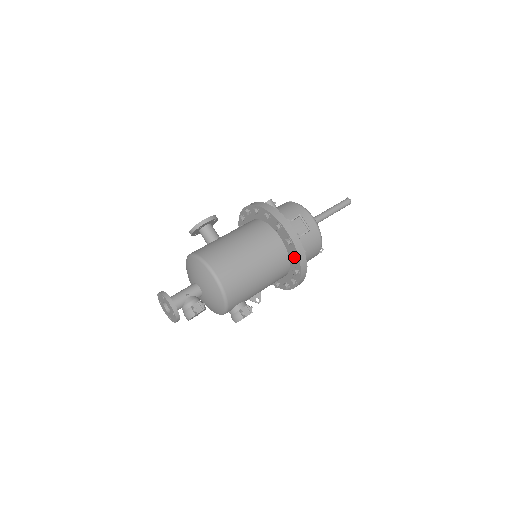
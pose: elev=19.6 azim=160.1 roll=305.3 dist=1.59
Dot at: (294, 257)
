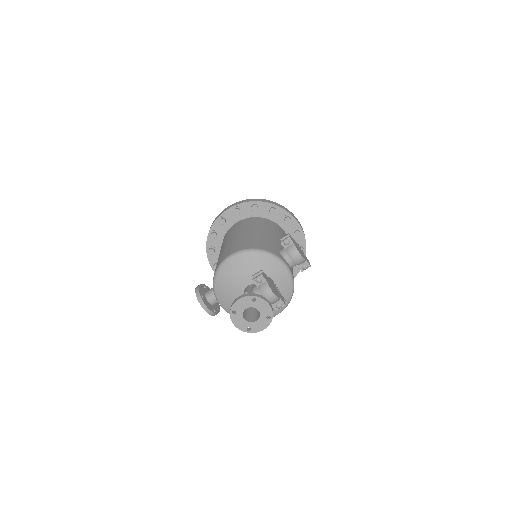
Dot at: (252, 206)
